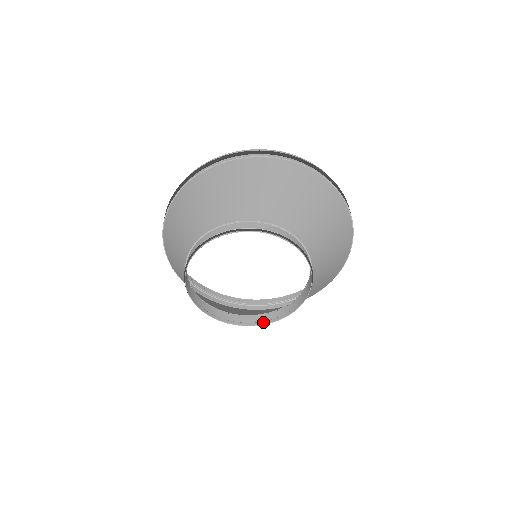
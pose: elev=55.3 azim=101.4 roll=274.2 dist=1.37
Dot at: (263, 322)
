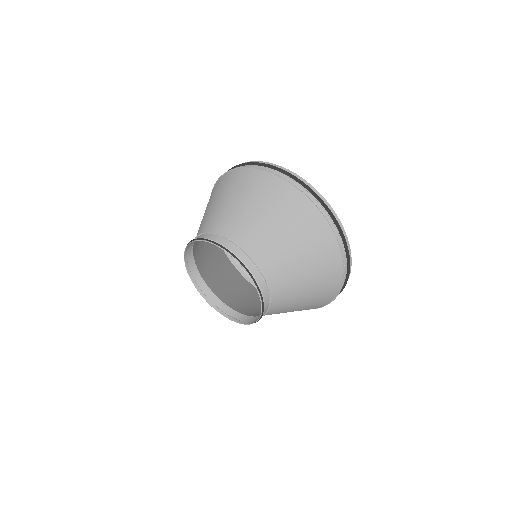
Dot at: (209, 301)
